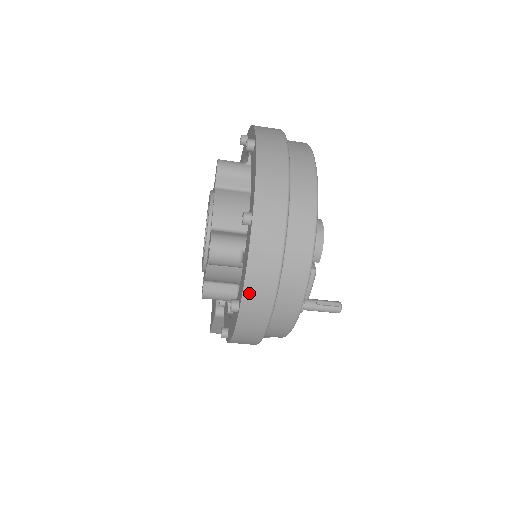
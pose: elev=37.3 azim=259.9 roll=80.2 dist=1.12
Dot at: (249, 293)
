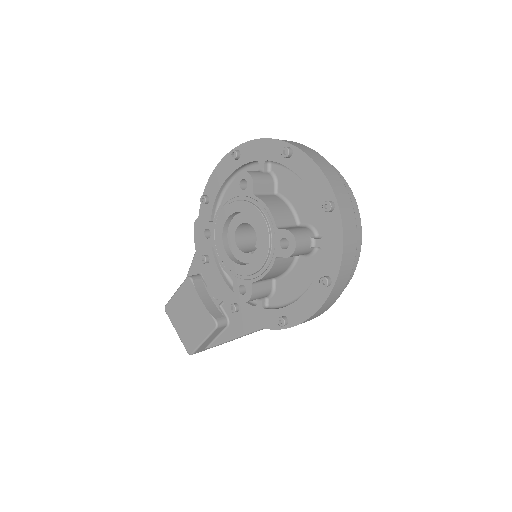
Dot at: (343, 265)
